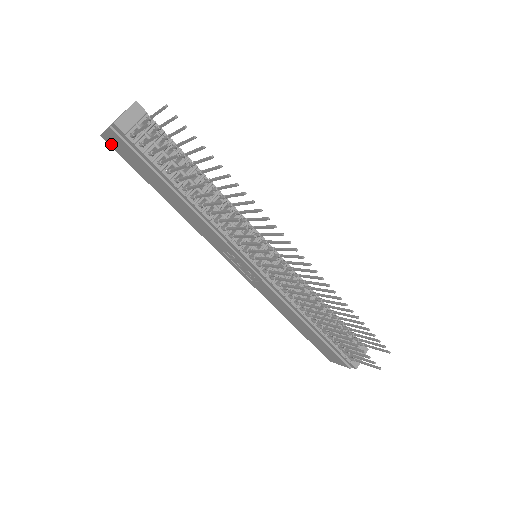
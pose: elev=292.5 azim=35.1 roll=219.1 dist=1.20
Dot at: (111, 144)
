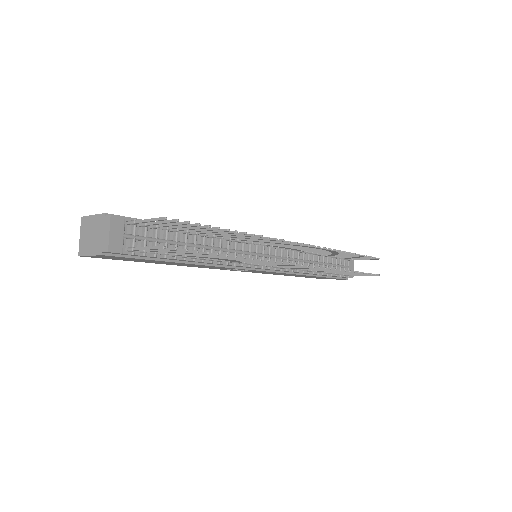
Dot at: (95, 257)
